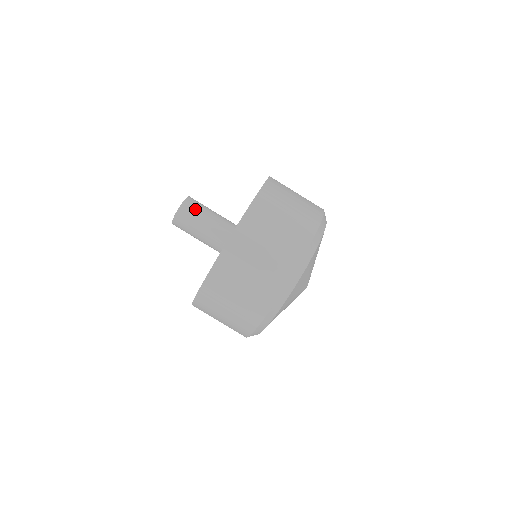
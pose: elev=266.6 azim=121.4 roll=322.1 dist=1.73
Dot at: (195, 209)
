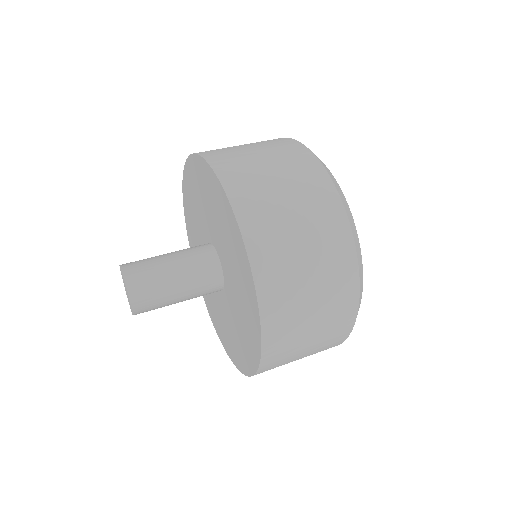
Dot at: (146, 271)
